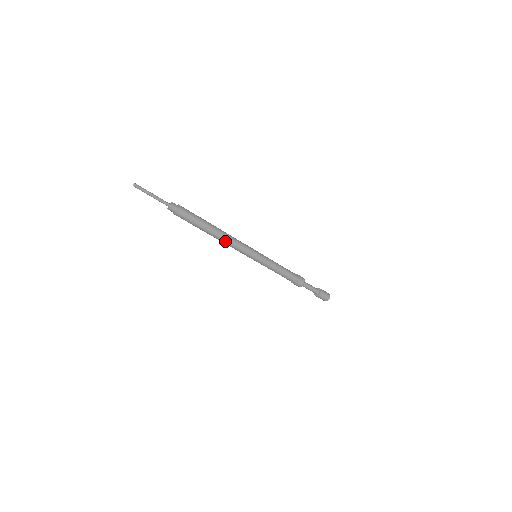
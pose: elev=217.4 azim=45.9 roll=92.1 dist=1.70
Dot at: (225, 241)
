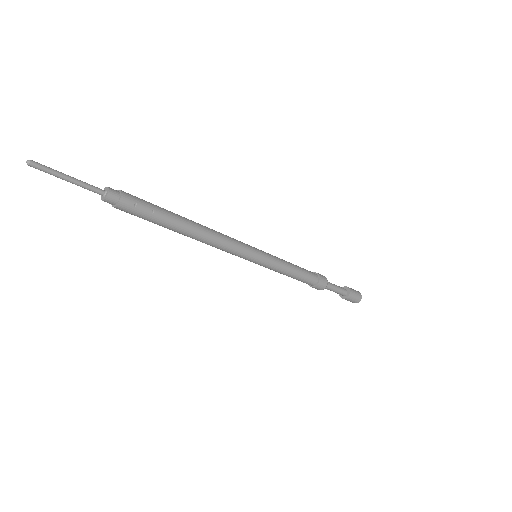
Dot at: (209, 235)
